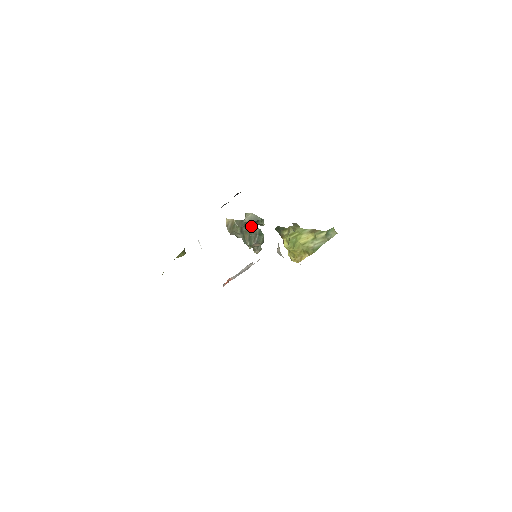
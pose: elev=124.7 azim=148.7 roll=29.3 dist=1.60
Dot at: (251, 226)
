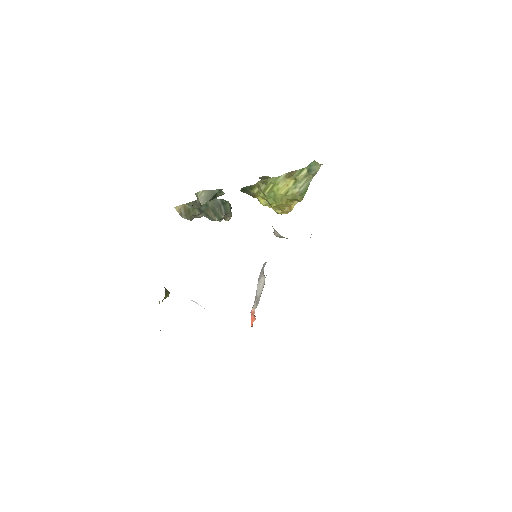
Dot at: (209, 201)
